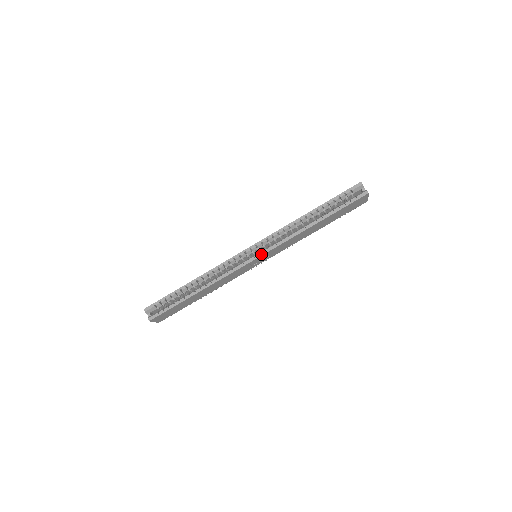
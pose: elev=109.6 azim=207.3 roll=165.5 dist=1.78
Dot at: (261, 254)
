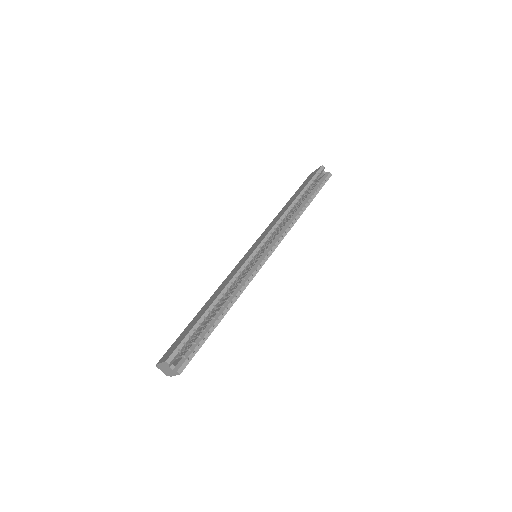
Dot at: (272, 250)
